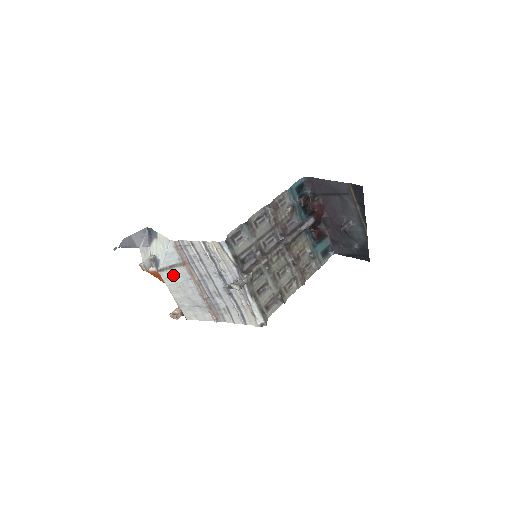
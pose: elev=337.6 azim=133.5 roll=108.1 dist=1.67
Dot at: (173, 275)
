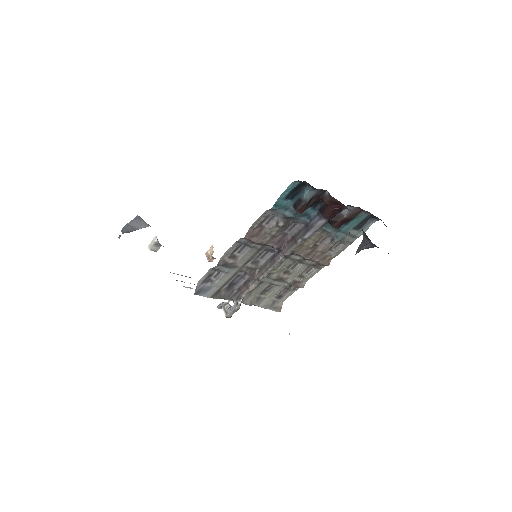
Dot at: occluded
